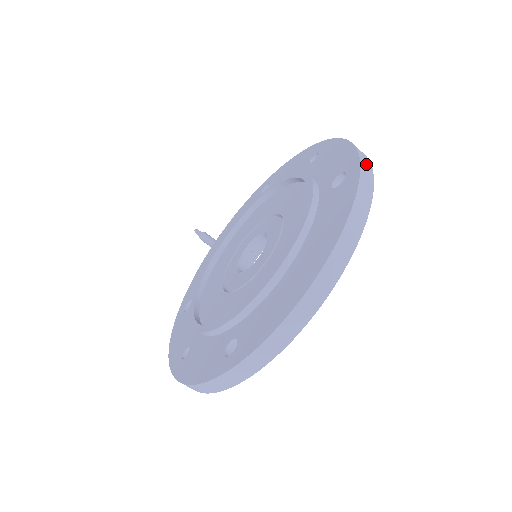
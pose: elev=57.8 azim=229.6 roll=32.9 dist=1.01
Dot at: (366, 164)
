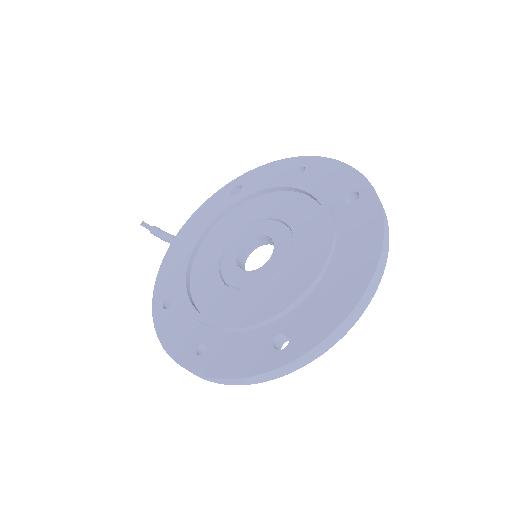
Dot at: occluded
